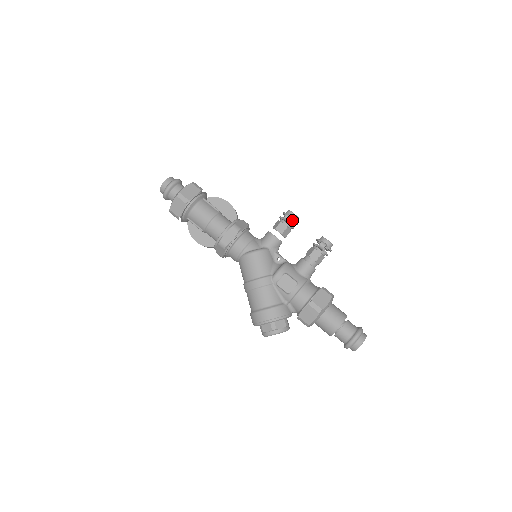
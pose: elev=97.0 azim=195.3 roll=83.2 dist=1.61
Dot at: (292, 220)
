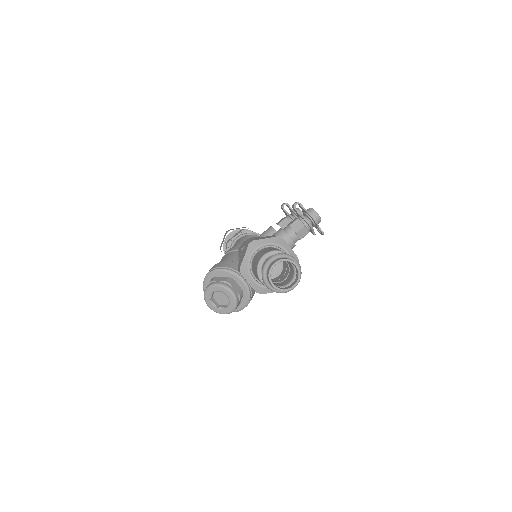
Dot at: (294, 213)
